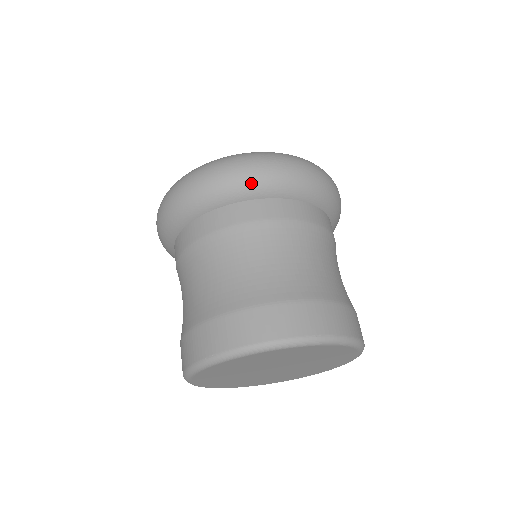
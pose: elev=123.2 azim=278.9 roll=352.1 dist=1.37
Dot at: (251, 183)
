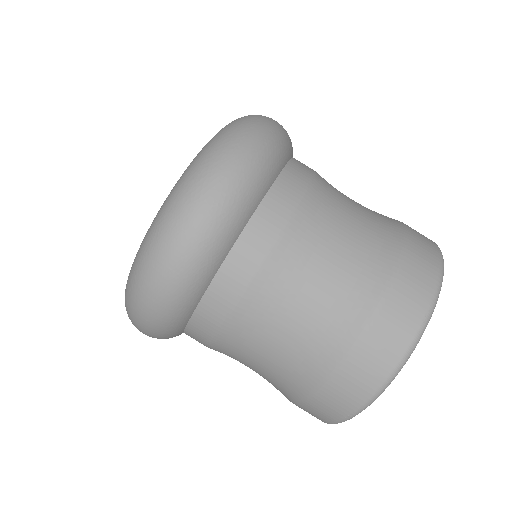
Dot at: (214, 244)
